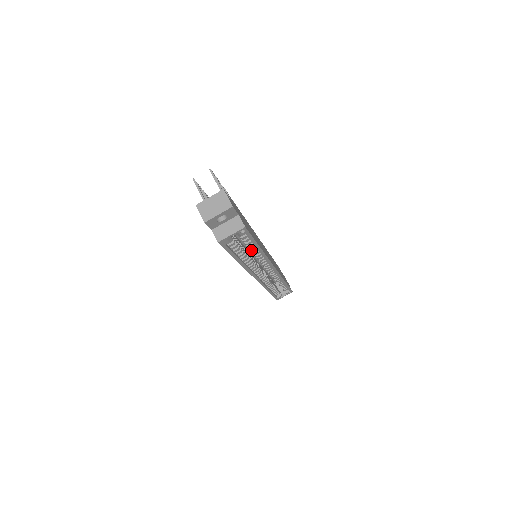
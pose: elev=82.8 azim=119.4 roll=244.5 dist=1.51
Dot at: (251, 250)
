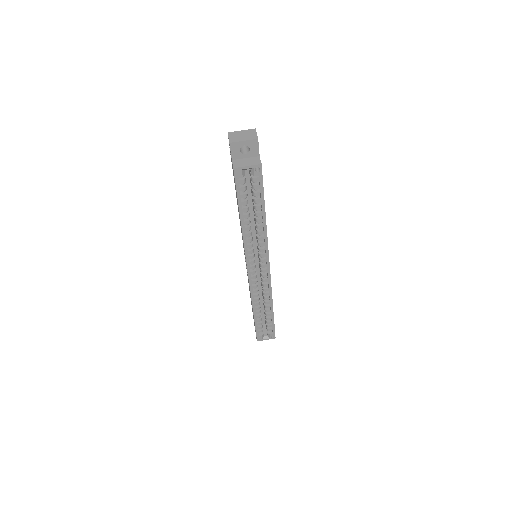
Dot at: (256, 218)
